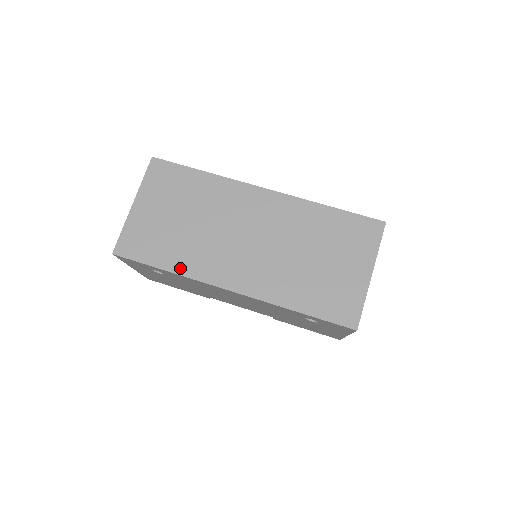
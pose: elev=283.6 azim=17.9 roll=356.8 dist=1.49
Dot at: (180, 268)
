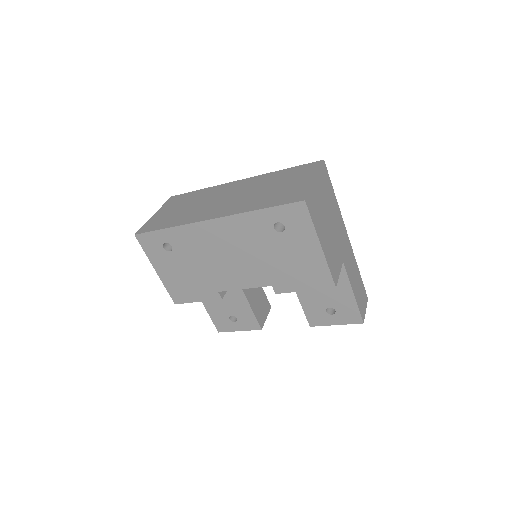
Dot at: (178, 224)
